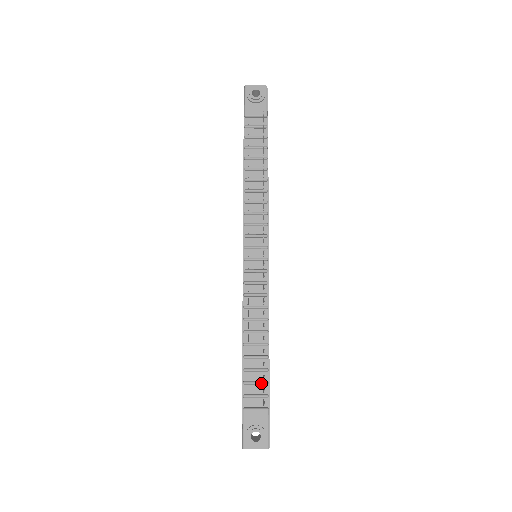
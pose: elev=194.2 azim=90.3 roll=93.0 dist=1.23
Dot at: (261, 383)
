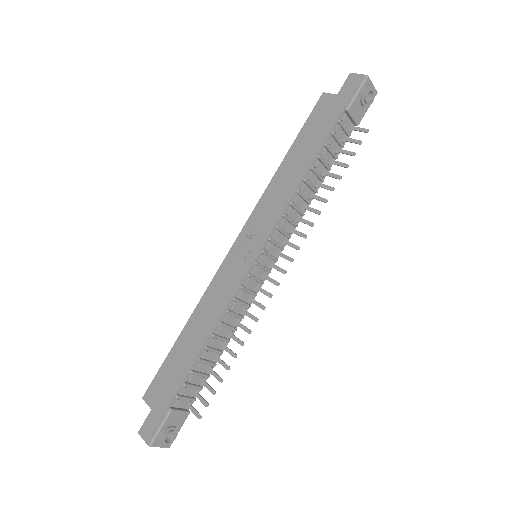
Dot at: (198, 388)
